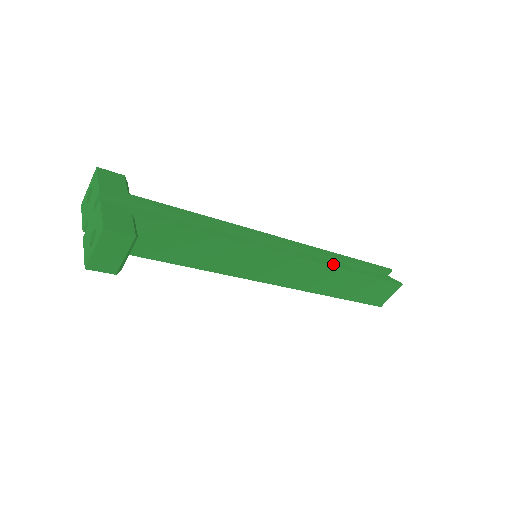
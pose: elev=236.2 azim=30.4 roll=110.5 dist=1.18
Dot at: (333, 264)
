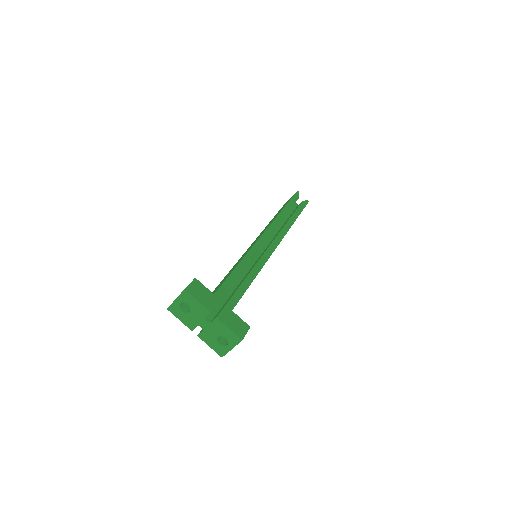
Dot at: (288, 227)
